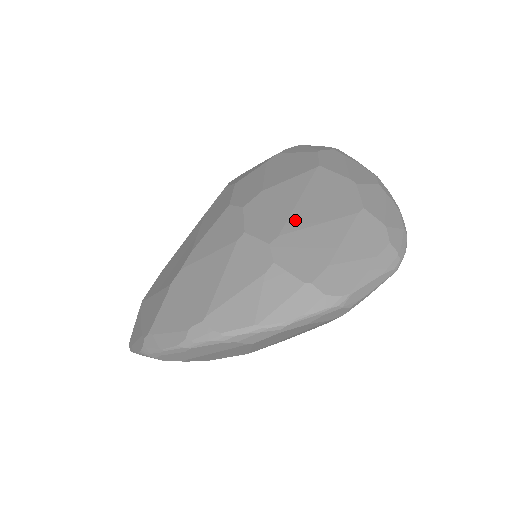
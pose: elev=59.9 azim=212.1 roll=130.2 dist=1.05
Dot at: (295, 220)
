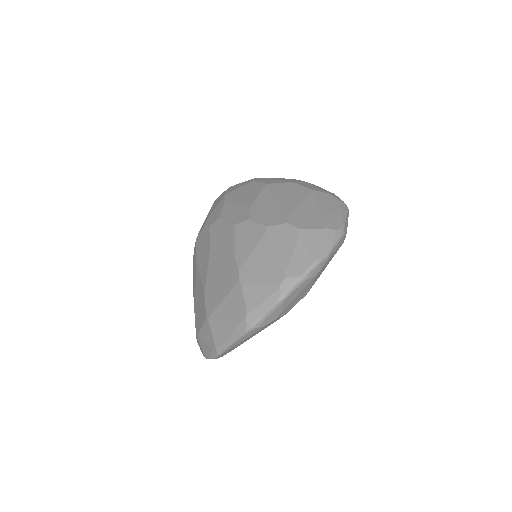
Dot at: (287, 209)
